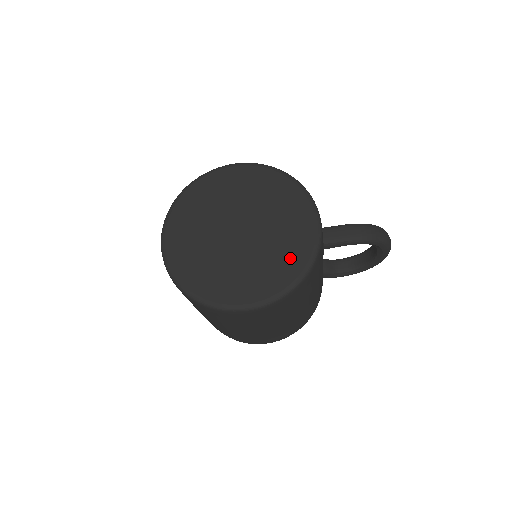
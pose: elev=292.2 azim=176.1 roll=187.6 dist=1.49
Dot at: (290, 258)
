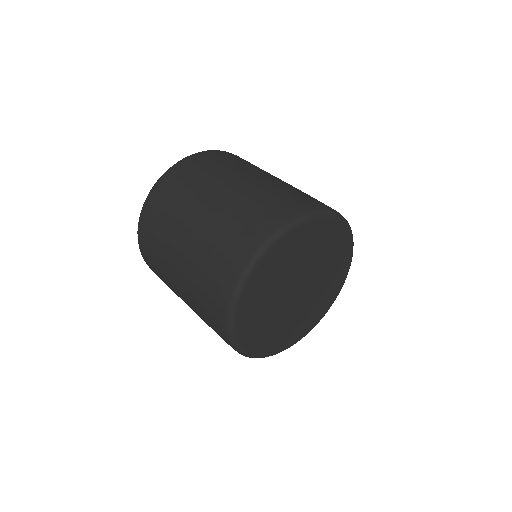
Dot at: (308, 322)
